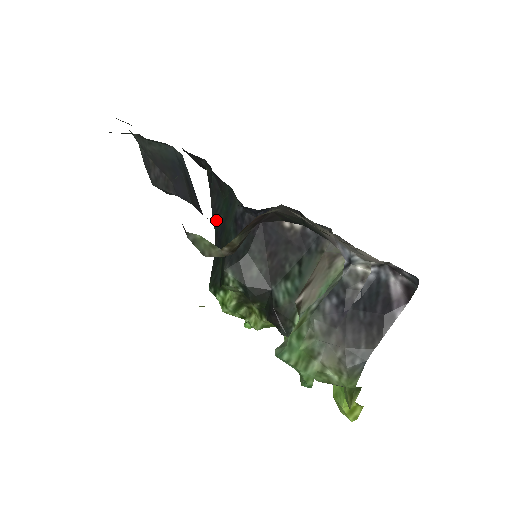
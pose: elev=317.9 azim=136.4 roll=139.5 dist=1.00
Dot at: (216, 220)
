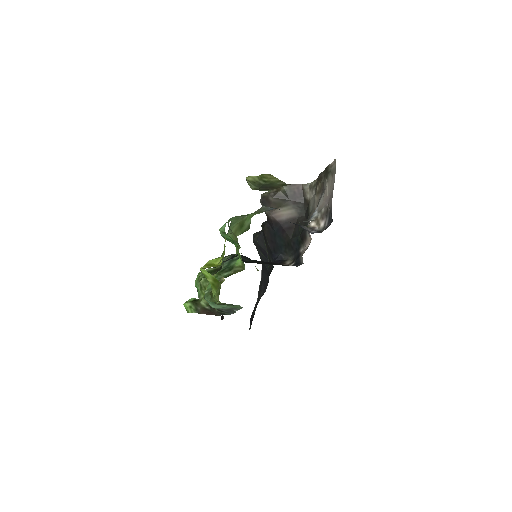
Dot at: occluded
